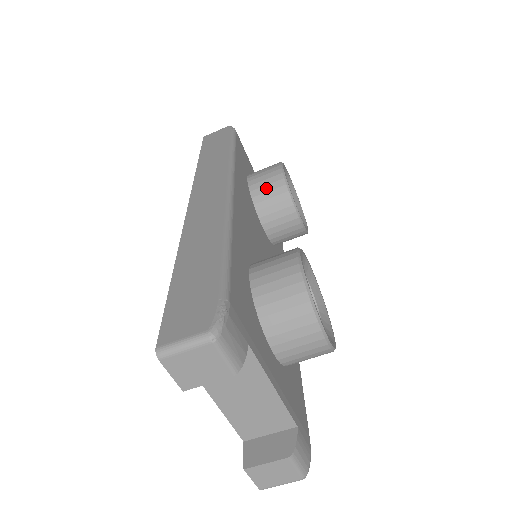
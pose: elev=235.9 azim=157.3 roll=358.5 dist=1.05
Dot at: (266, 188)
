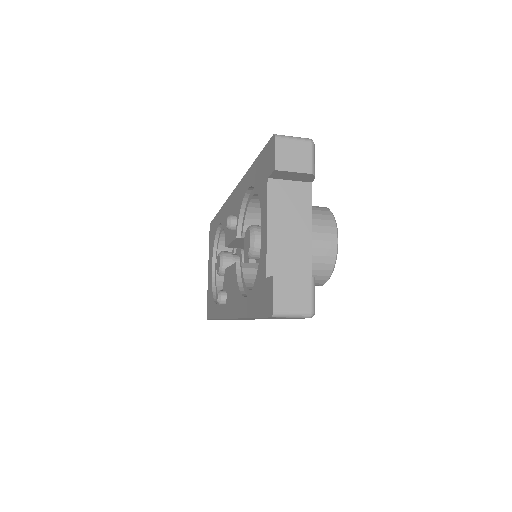
Dot at: occluded
